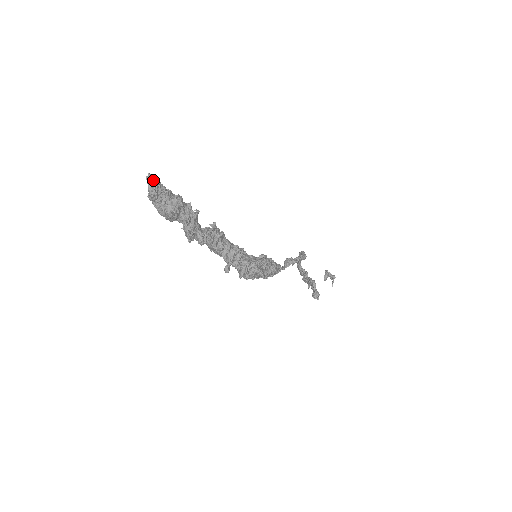
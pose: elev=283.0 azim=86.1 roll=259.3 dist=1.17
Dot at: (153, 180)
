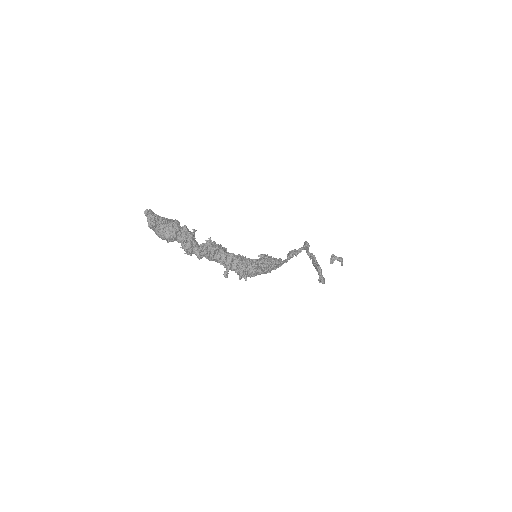
Dot at: (150, 214)
